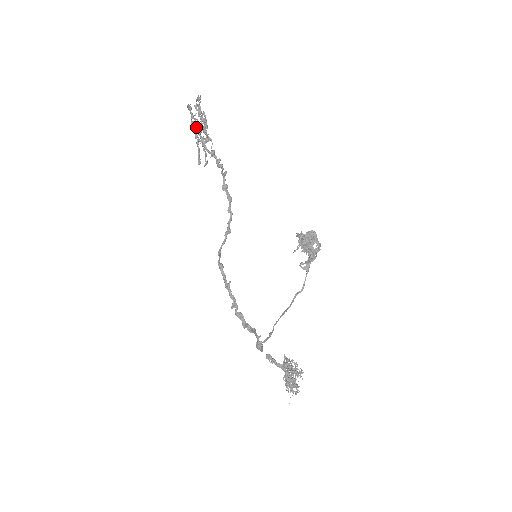
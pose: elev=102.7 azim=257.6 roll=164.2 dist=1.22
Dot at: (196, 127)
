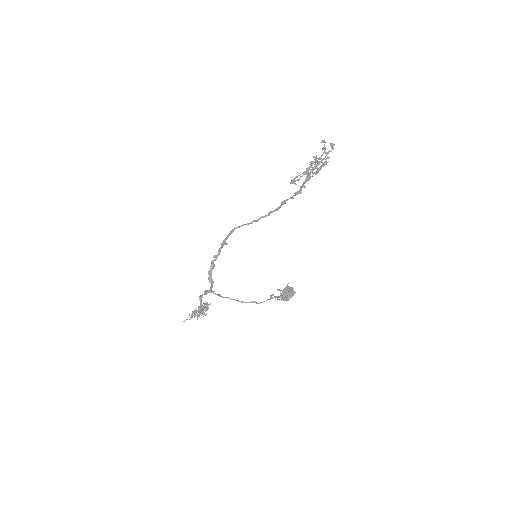
Dot at: occluded
